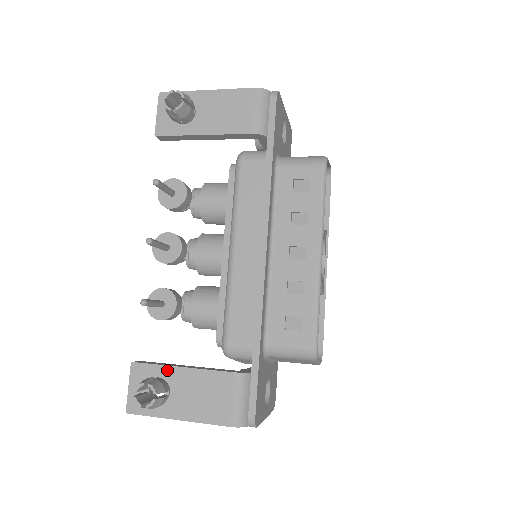
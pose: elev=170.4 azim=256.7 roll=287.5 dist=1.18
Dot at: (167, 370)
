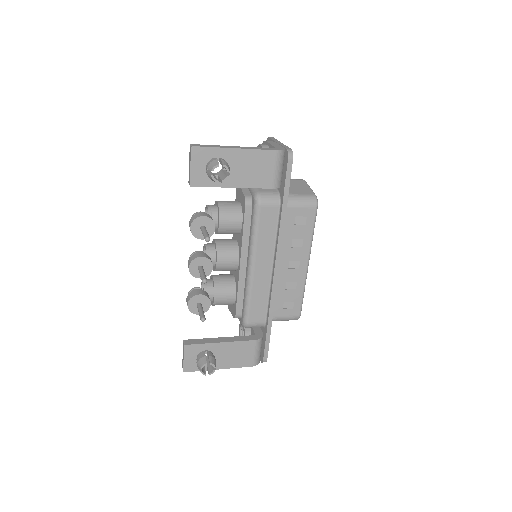
Dot at: (211, 346)
